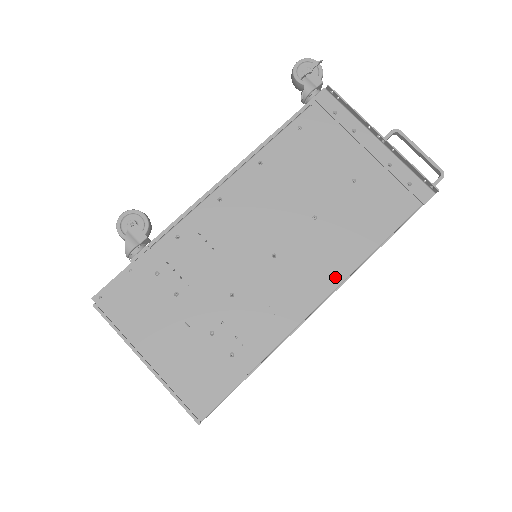
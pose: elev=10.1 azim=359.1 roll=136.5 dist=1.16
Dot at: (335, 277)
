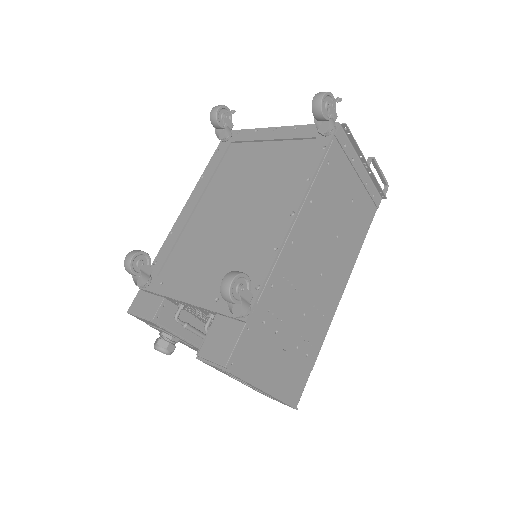
Dot at: (346, 275)
